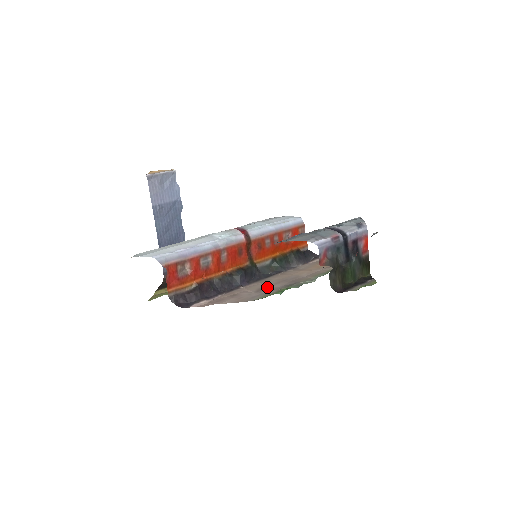
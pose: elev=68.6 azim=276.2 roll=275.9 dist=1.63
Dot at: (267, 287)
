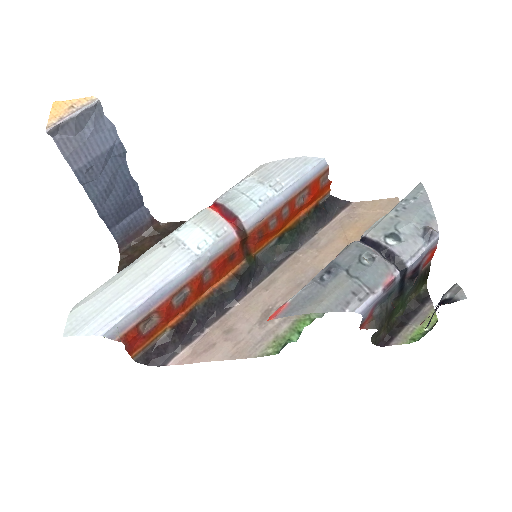
Dot at: (274, 307)
